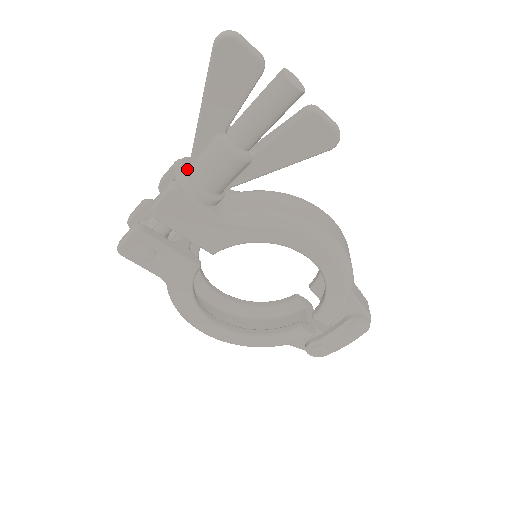
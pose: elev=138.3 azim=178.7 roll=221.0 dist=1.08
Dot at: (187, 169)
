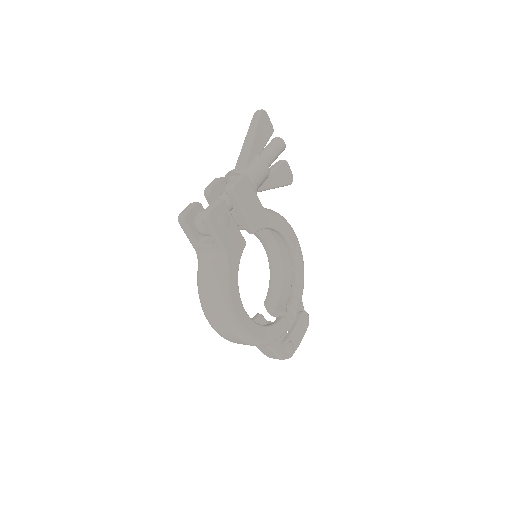
Dot at: (242, 171)
